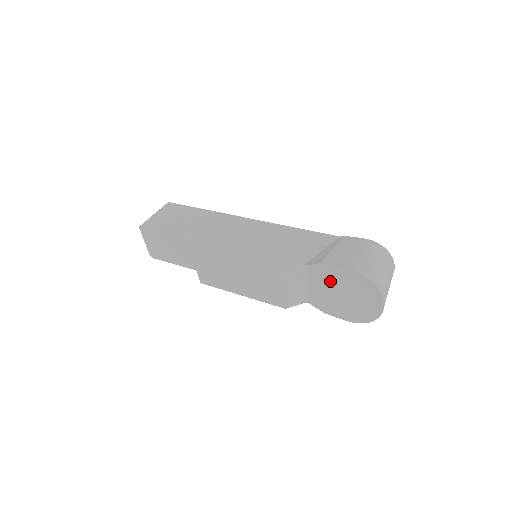
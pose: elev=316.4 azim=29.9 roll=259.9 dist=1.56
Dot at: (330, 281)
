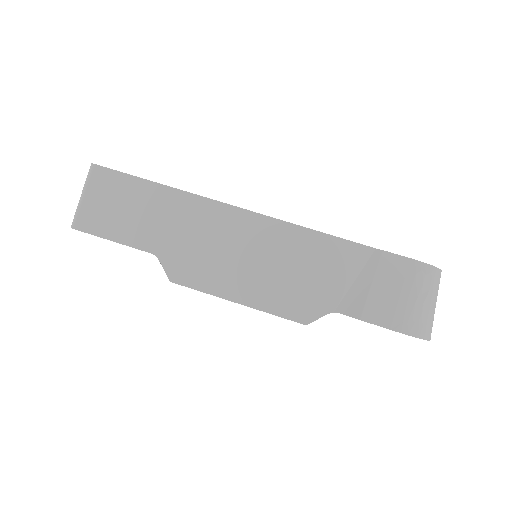
Dot at: occluded
